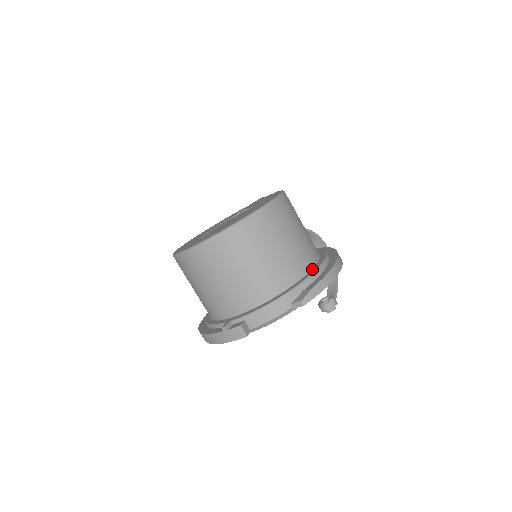
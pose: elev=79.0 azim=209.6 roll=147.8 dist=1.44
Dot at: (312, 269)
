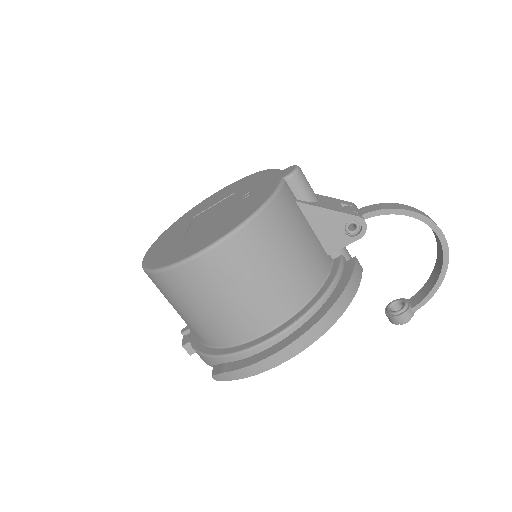
Dot at: (251, 341)
